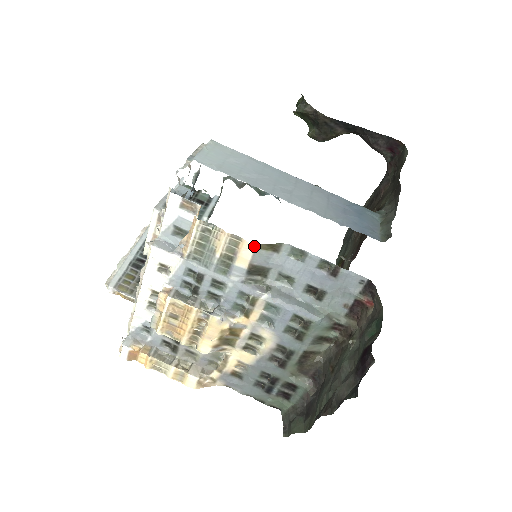
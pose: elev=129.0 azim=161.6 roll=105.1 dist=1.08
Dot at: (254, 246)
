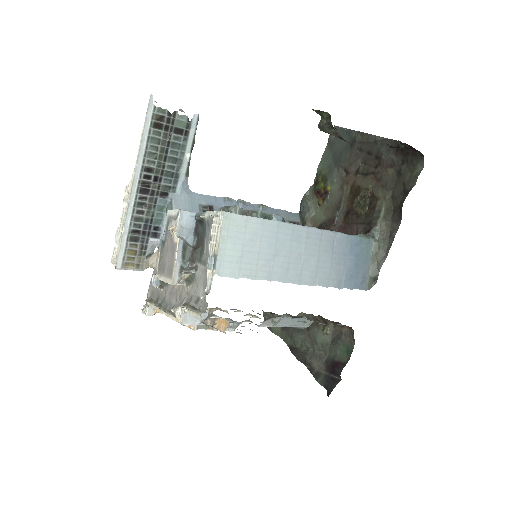
Dot at: occluded
